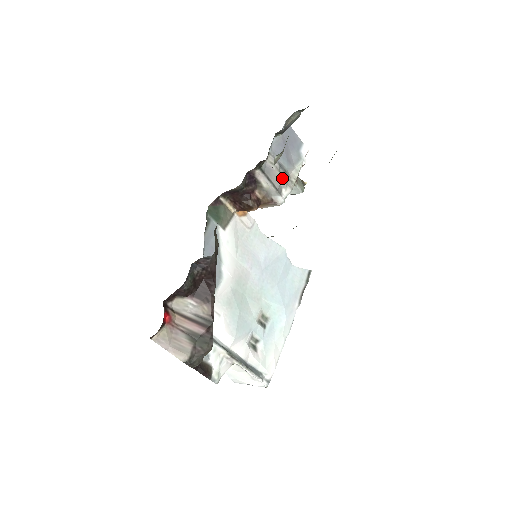
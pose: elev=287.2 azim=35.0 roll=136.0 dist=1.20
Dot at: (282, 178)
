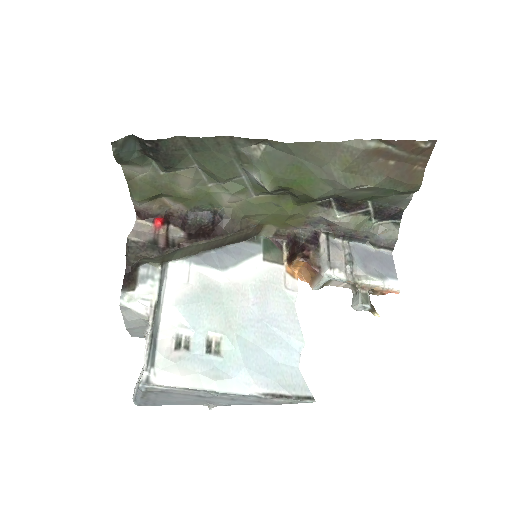
Dot at: (344, 262)
